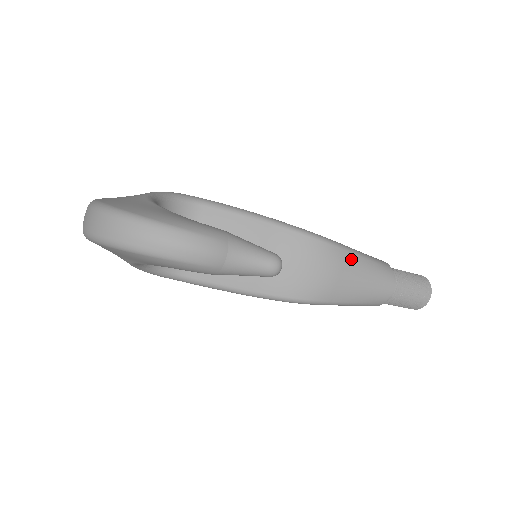
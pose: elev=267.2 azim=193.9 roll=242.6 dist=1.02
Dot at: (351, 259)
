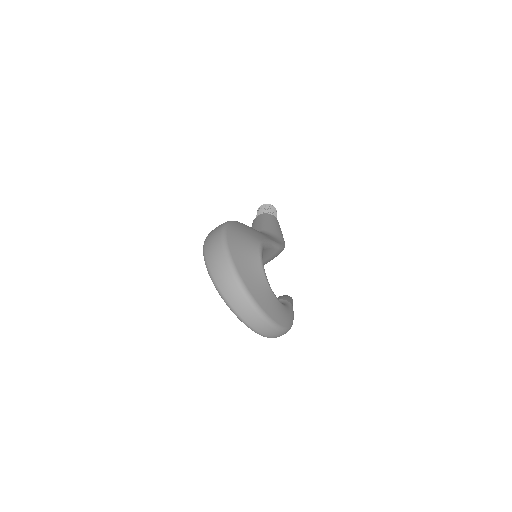
Dot at: occluded
